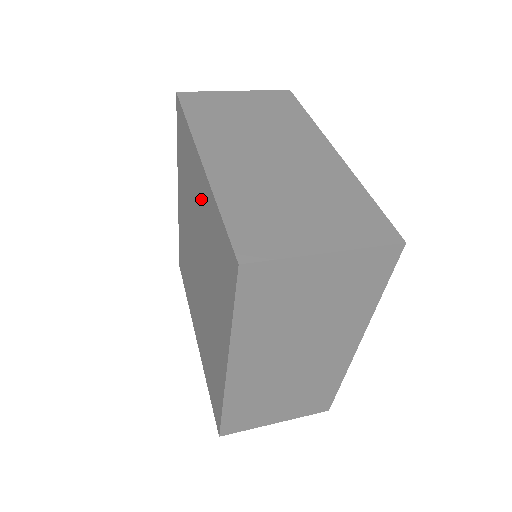
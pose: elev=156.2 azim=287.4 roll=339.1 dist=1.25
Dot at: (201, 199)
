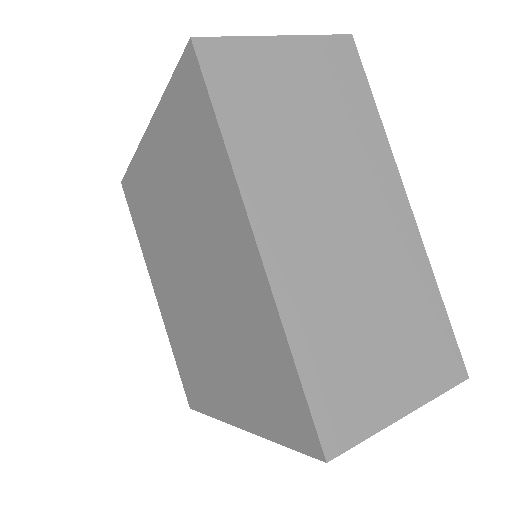
Dot at: (237, 270)
